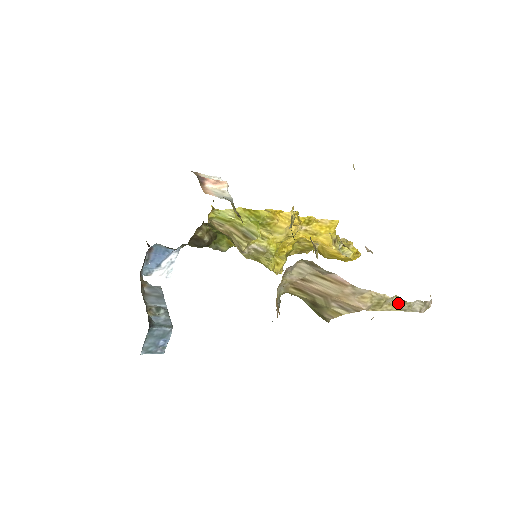
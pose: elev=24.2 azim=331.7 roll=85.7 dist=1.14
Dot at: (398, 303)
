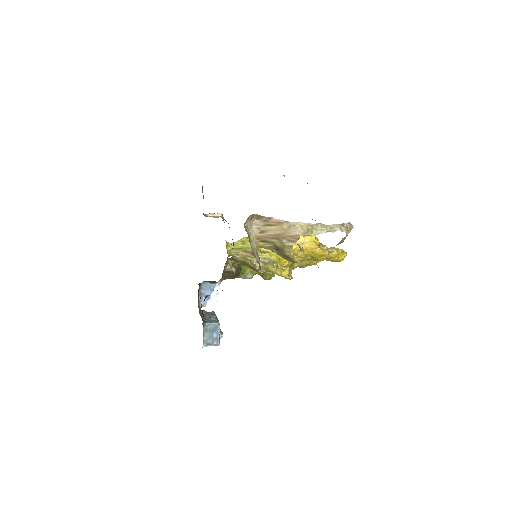
Dot at: (322, 227)
